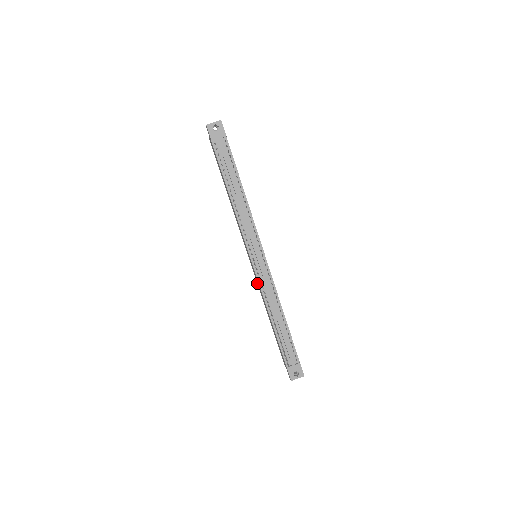
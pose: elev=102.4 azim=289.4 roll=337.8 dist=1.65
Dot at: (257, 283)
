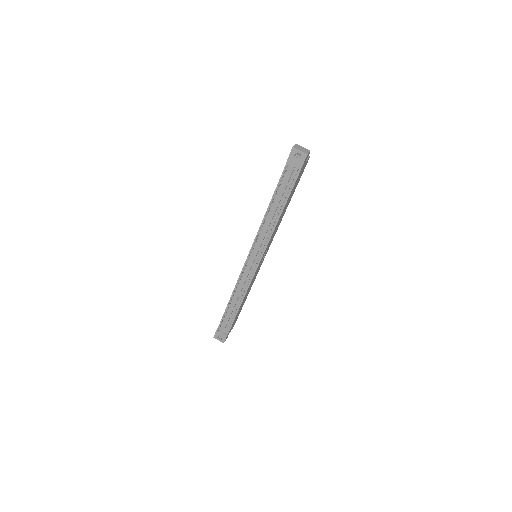
Dot at: occluded
